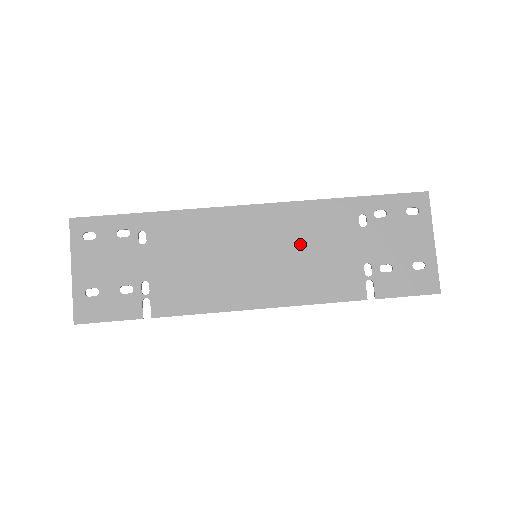
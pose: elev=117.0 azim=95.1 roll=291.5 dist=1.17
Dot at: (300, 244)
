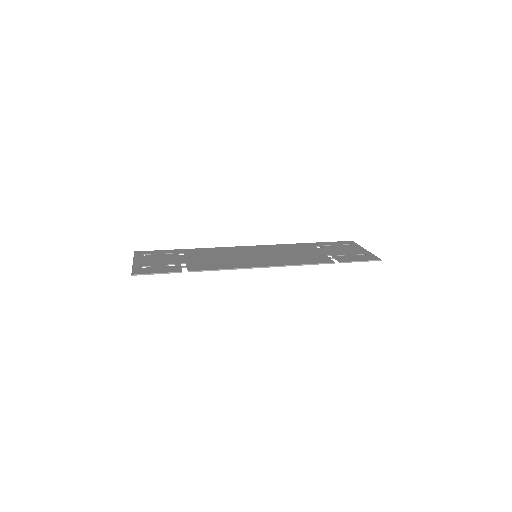
Dot at: (283, 252)
